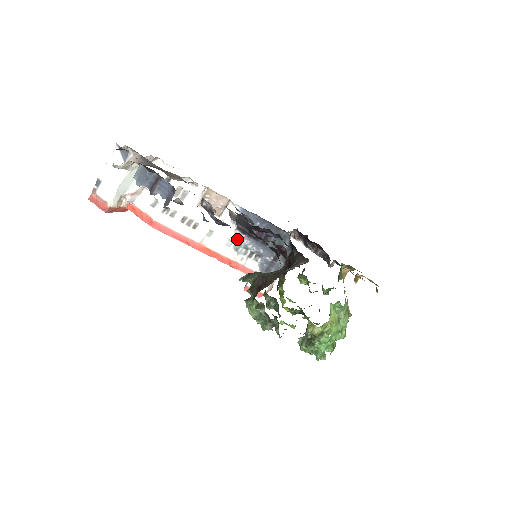
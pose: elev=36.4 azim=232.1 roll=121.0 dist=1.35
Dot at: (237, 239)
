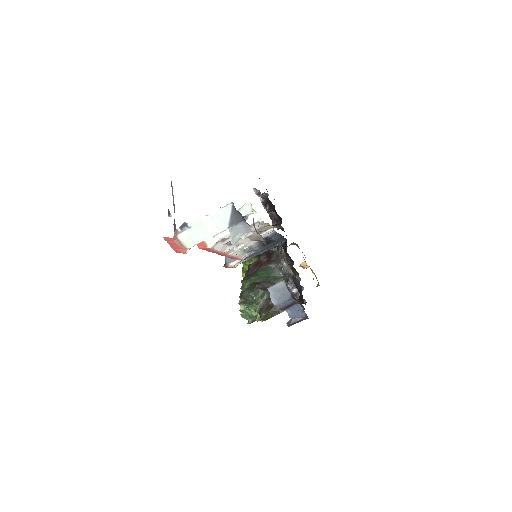
Dot at: (252, 246)
